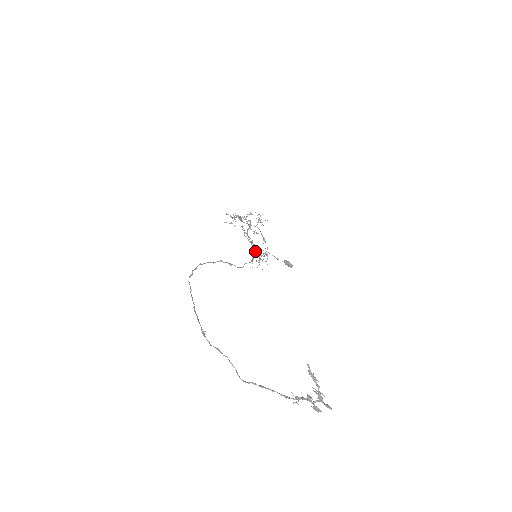
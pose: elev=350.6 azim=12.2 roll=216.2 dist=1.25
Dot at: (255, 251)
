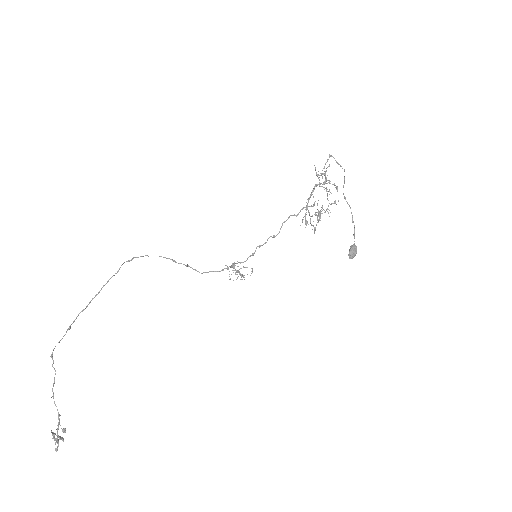
Dot at: (252, 255)
